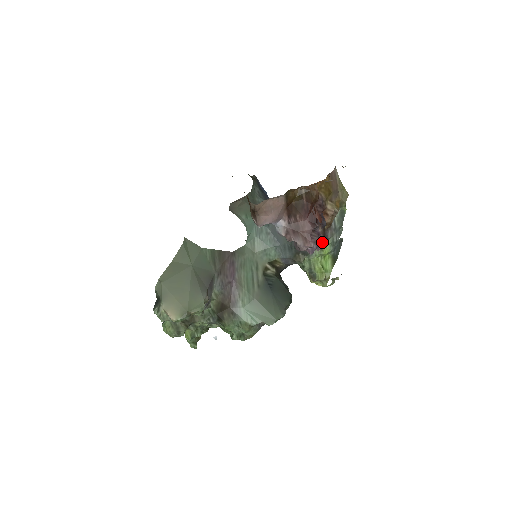
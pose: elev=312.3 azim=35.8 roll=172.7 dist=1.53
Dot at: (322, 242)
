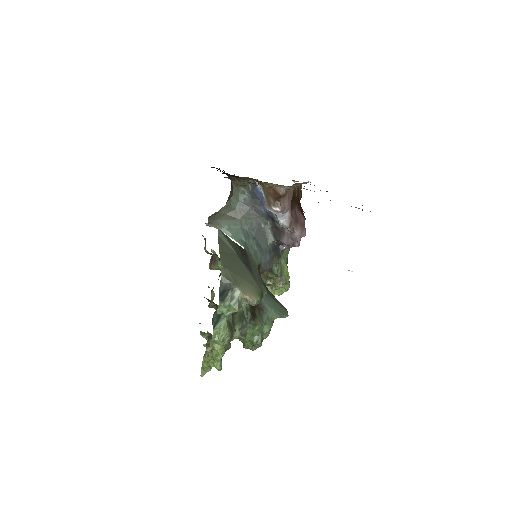
Dot at: occluded
